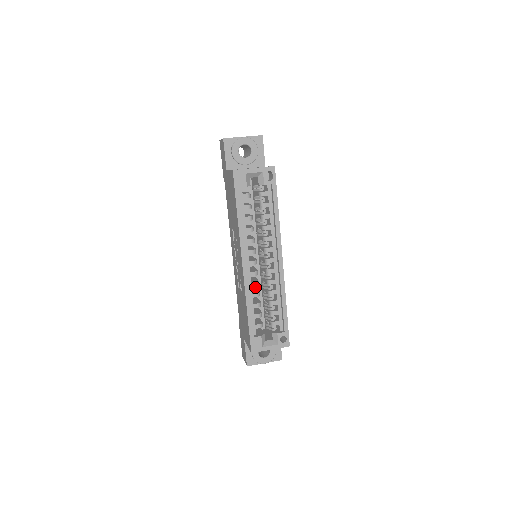
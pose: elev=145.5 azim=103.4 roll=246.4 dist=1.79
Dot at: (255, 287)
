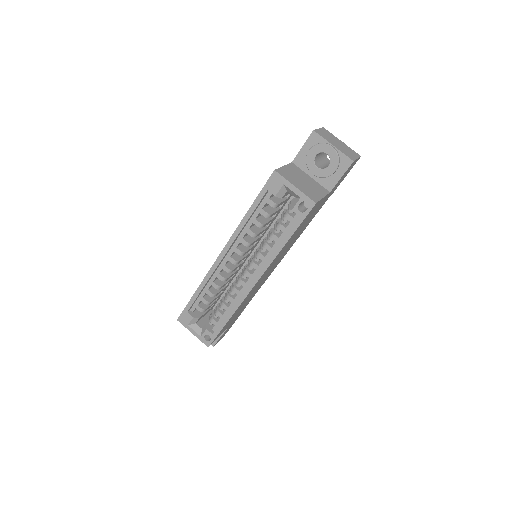
Dot at: (230, 278)
